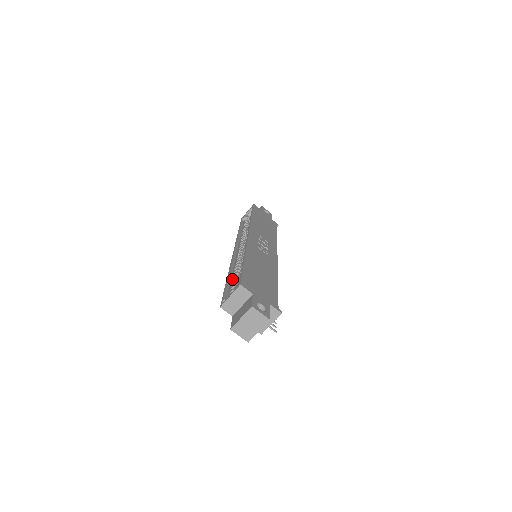
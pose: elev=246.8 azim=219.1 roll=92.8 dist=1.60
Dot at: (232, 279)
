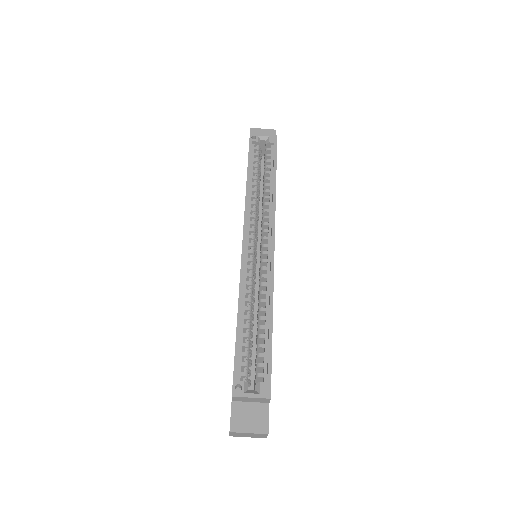
Dot at: (244, 329)
